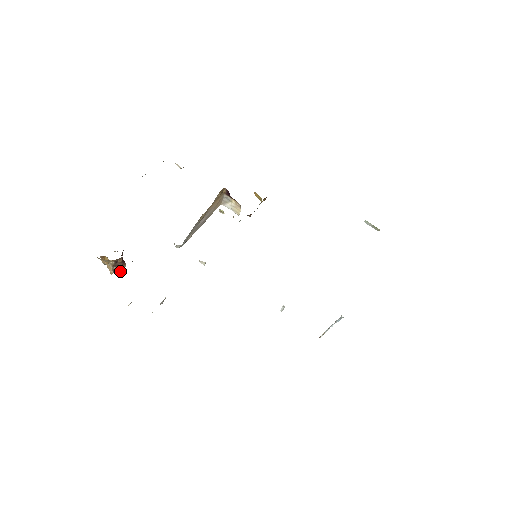
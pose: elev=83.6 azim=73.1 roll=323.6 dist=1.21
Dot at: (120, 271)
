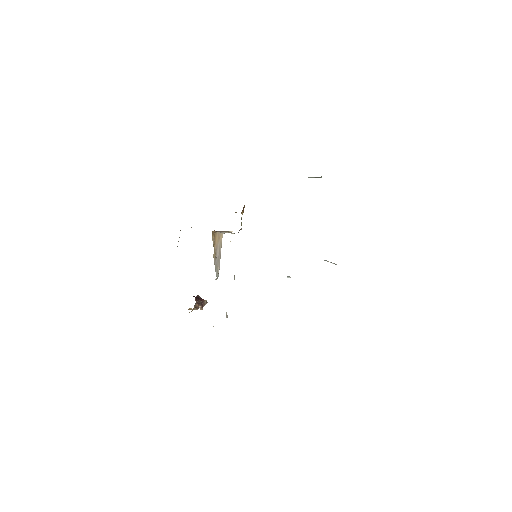
Dot at: occluded
